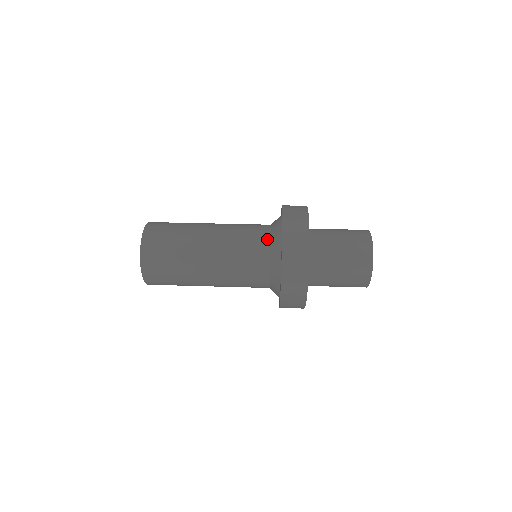
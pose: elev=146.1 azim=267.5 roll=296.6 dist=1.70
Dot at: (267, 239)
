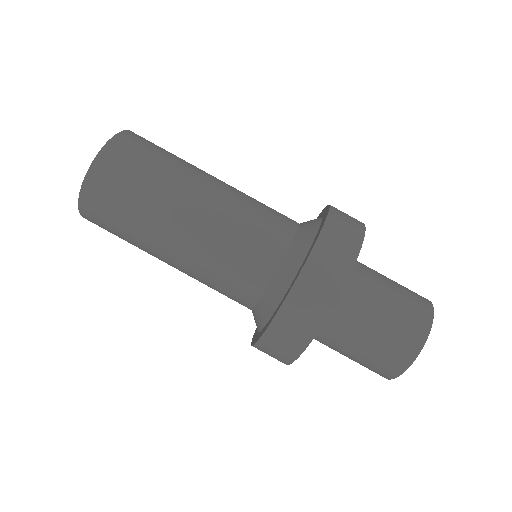
Dot at: (261, 286)
